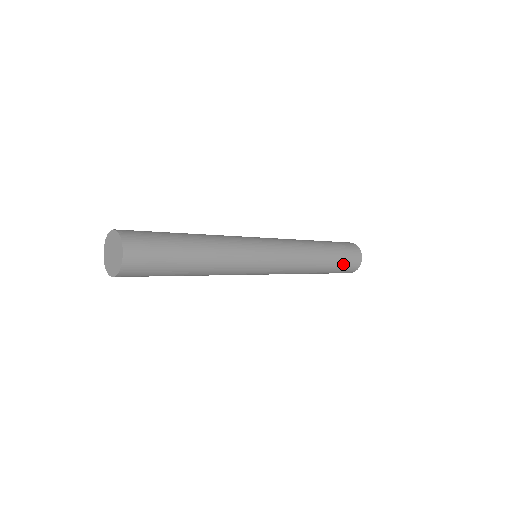
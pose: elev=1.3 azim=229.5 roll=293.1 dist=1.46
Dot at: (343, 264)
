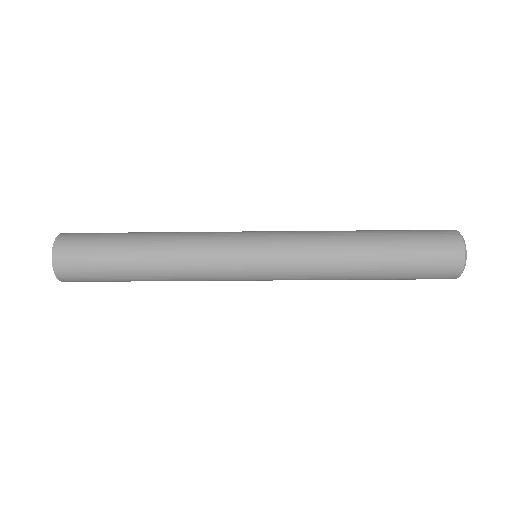
Dot at: (419, 256)
